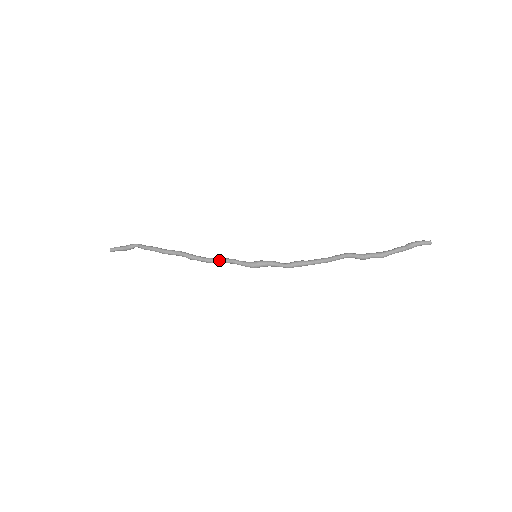
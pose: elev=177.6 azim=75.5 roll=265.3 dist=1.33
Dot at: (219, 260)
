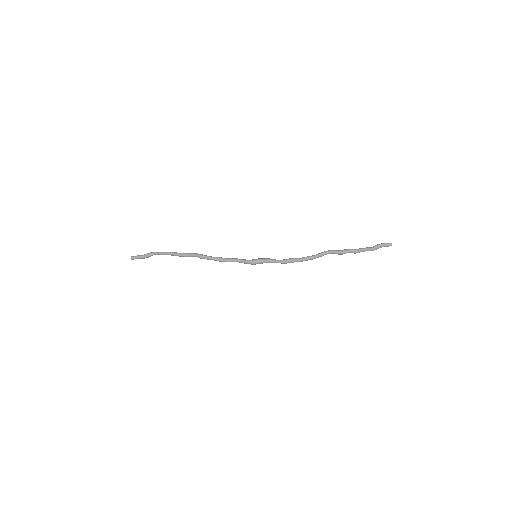
Dot at: (225, 258)
